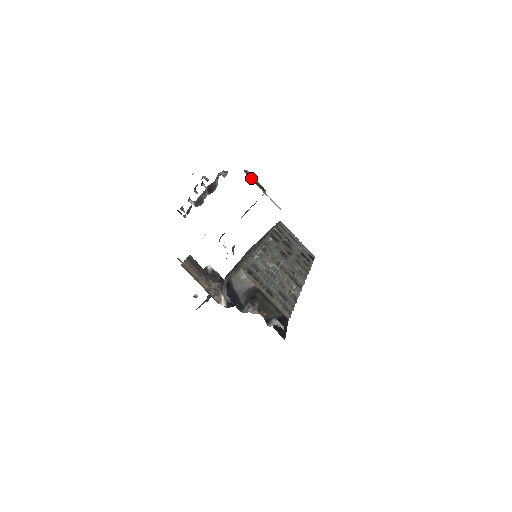
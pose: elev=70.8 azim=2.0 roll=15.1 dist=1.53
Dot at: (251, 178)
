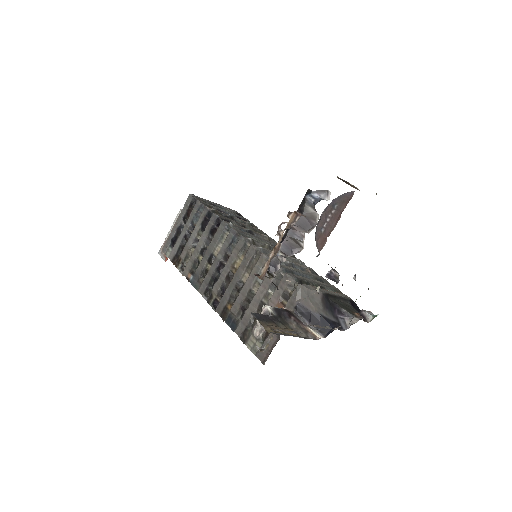
Dot at: (346, 183)
